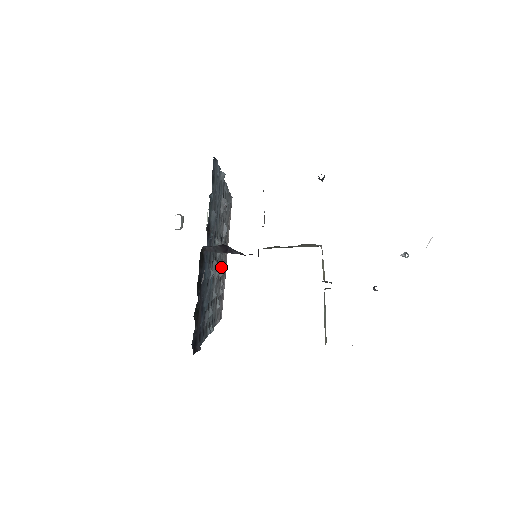
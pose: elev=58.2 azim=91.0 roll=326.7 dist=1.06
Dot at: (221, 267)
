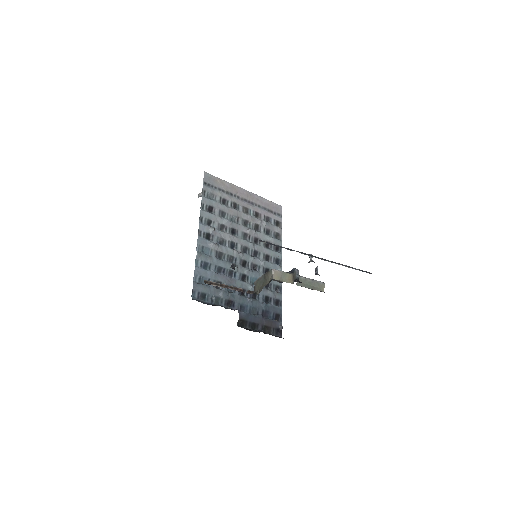
Dot at: (250, 232)
